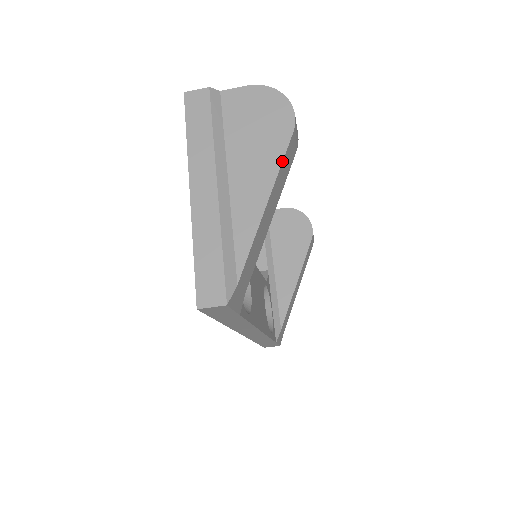
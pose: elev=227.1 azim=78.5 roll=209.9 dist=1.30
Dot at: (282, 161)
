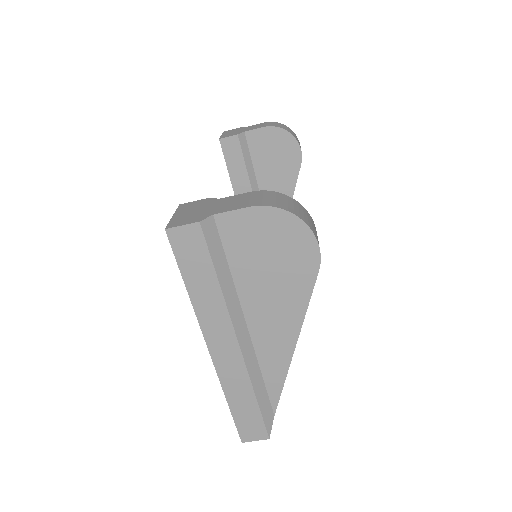
Dot at: (308, 305)
